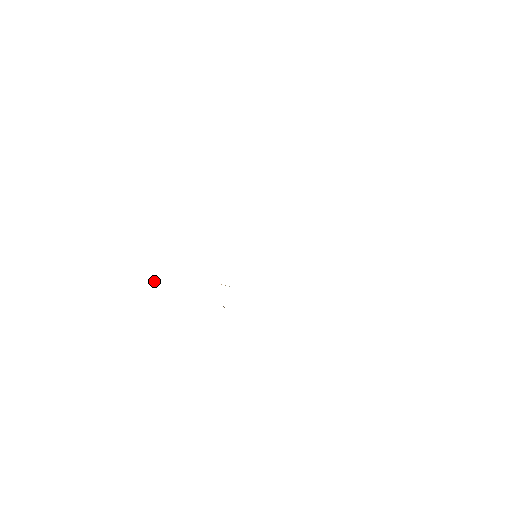
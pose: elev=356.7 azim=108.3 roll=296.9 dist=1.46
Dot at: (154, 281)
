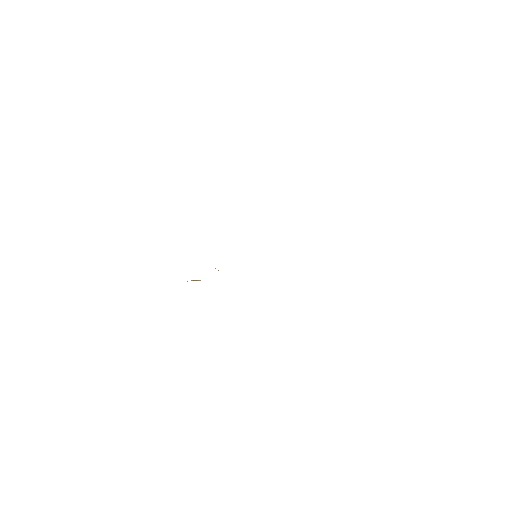
Dot at: occluded
